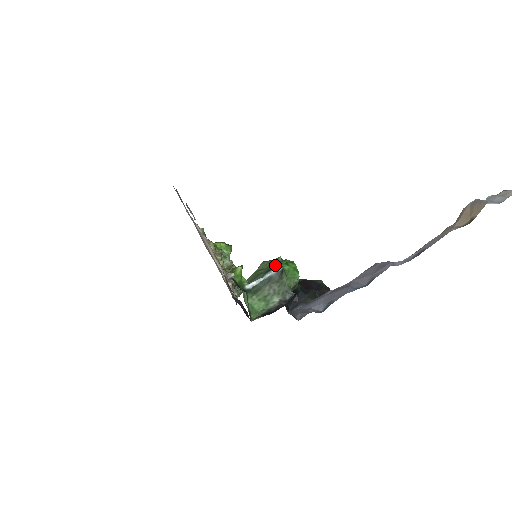
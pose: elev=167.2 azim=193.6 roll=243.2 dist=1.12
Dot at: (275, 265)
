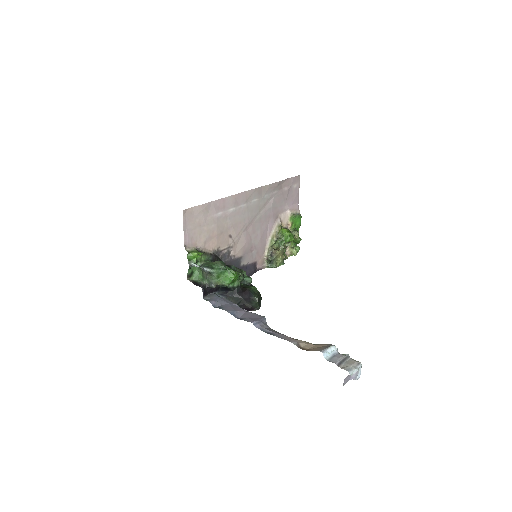
Dot at: (215, 267)
